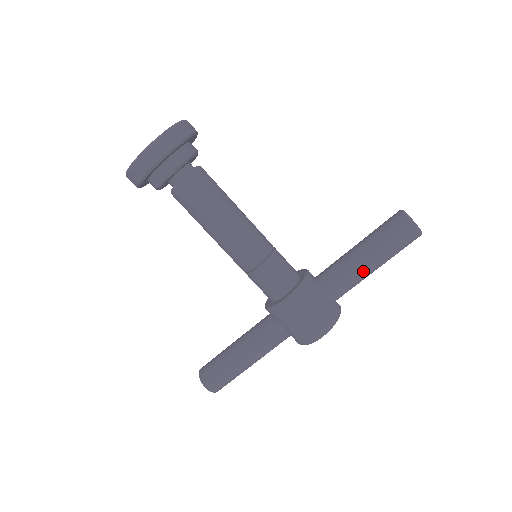
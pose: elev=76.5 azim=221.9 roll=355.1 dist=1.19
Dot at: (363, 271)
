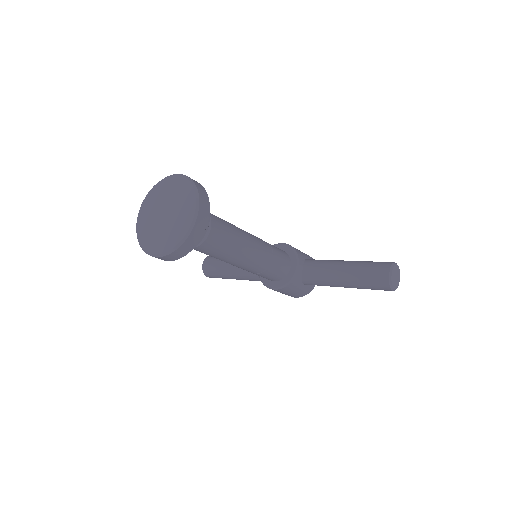
Dot at: occluded
